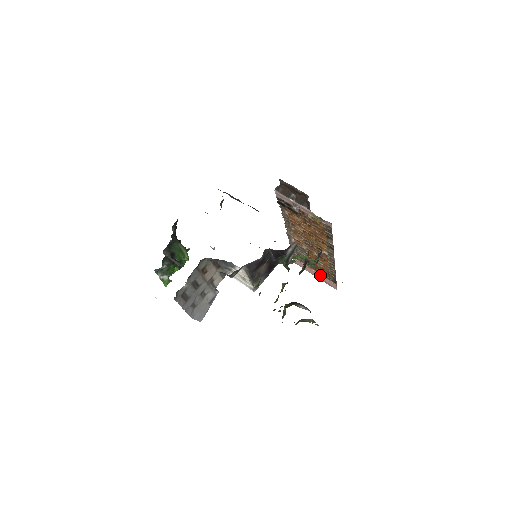
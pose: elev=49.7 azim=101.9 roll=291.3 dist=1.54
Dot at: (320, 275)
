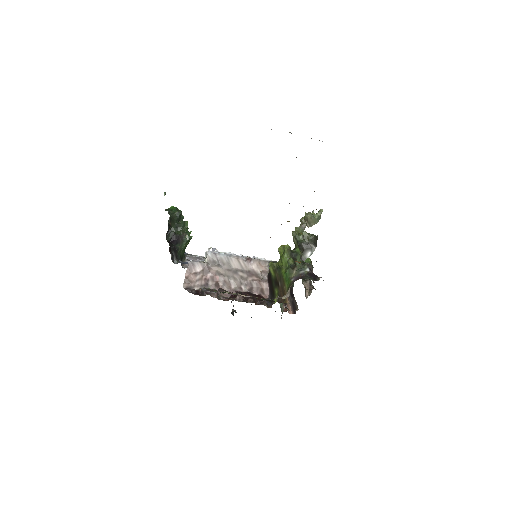
Dot at: occluded
